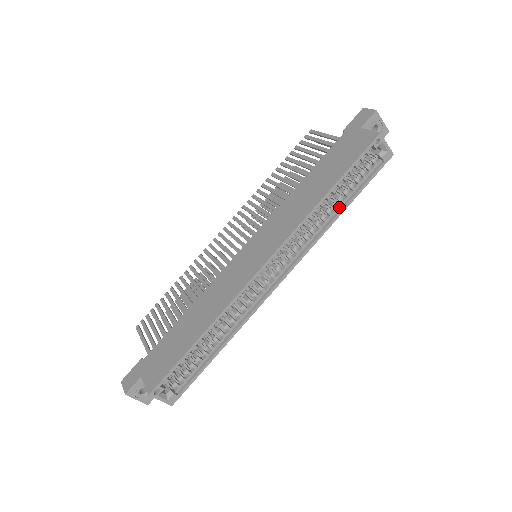
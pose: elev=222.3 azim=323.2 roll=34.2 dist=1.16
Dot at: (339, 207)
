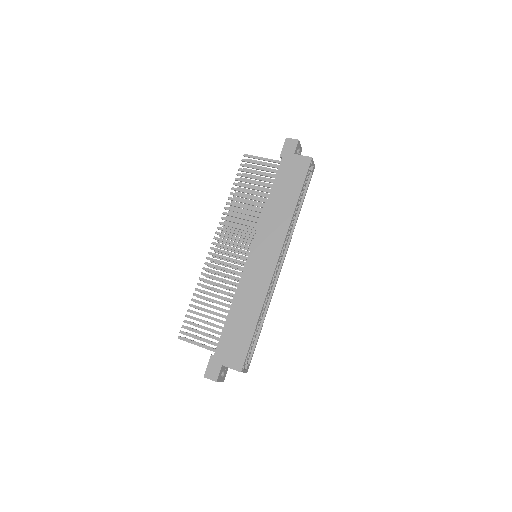
Dot at: (298, 209)
